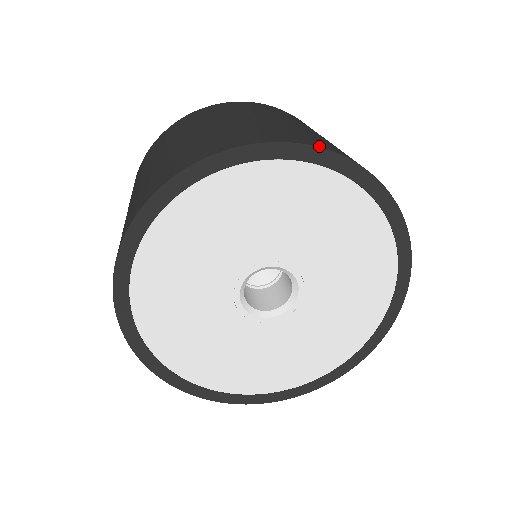
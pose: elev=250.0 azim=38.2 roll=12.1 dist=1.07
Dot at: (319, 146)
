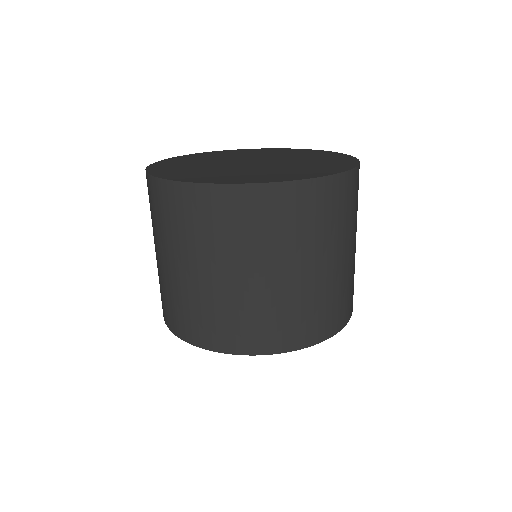
Dot at: occluded
